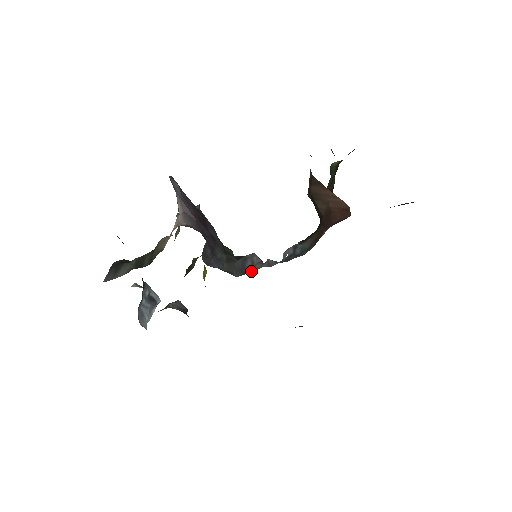
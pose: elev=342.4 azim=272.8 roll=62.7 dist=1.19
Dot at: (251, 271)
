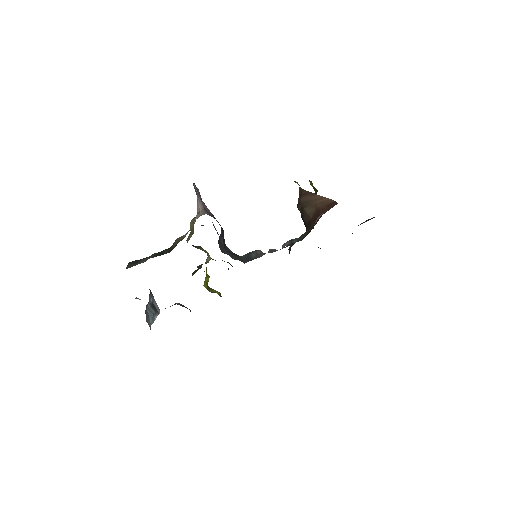
Dot at: occluded
